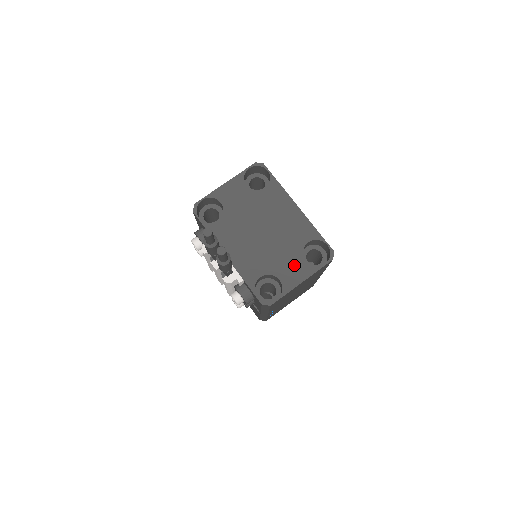
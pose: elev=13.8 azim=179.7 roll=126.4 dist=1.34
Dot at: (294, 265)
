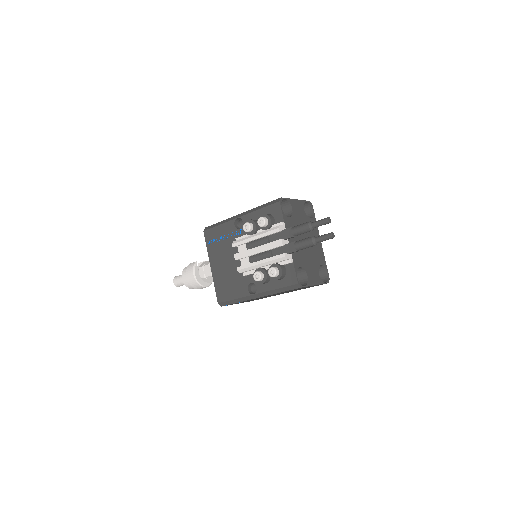
Dot at: (314, 273)
